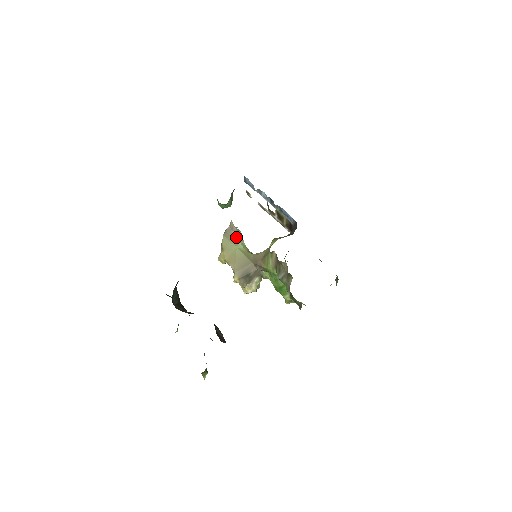
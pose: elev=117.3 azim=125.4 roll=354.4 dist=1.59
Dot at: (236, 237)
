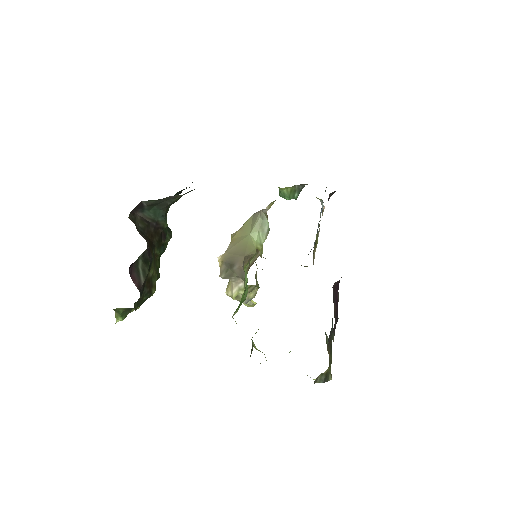
Dot at: (258, 223)
